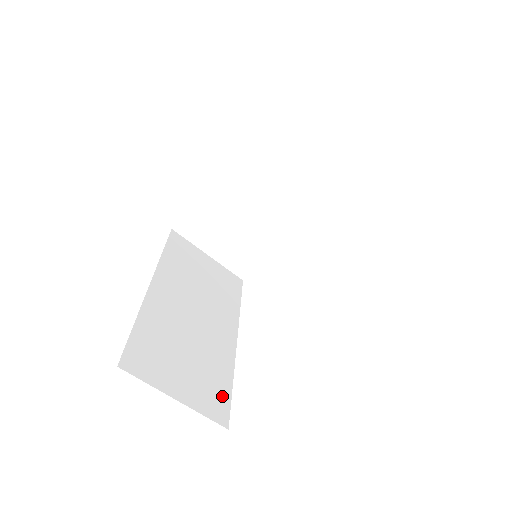
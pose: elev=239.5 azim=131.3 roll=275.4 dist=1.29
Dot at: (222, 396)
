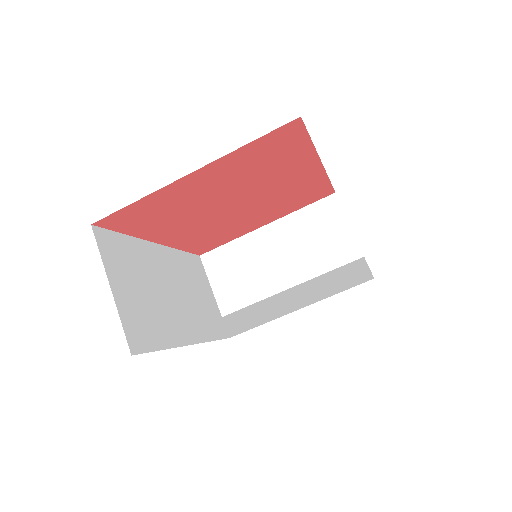
Dot at: (147, 340)
